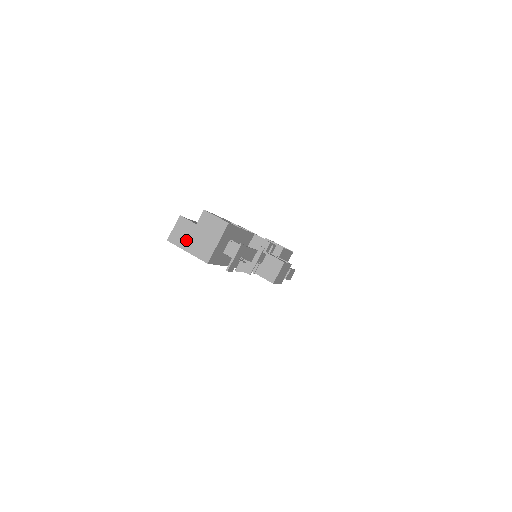
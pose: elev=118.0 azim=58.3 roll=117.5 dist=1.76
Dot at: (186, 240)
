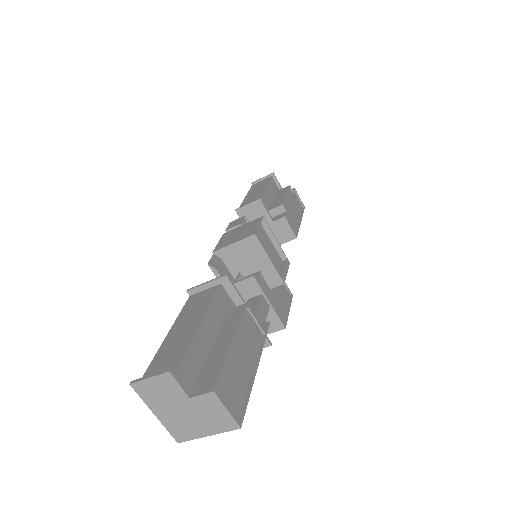
Dot at: (161, 403)
